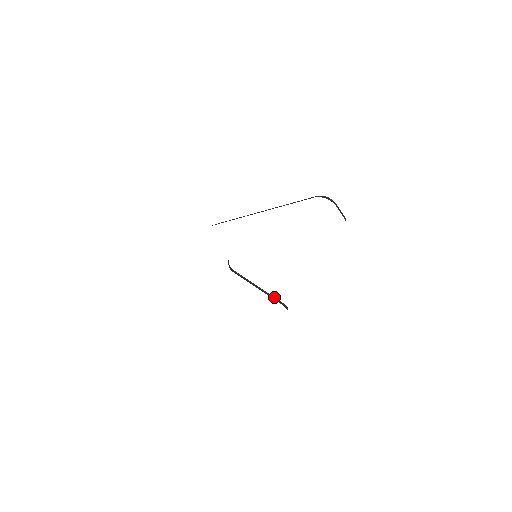
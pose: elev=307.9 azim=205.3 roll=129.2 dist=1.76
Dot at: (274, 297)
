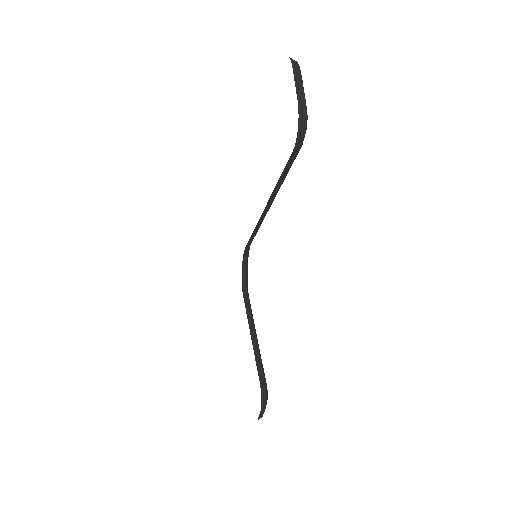
Dot at: (261, 363)
